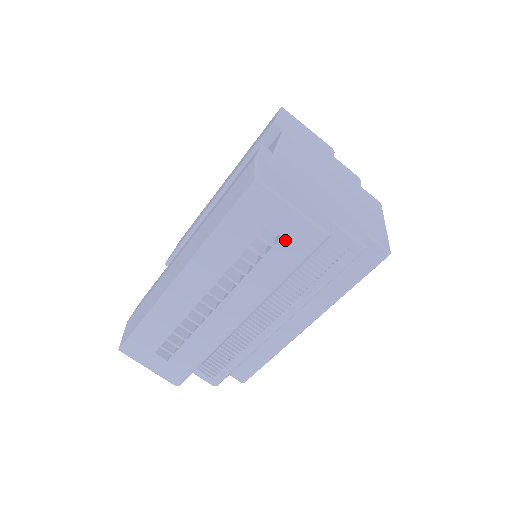
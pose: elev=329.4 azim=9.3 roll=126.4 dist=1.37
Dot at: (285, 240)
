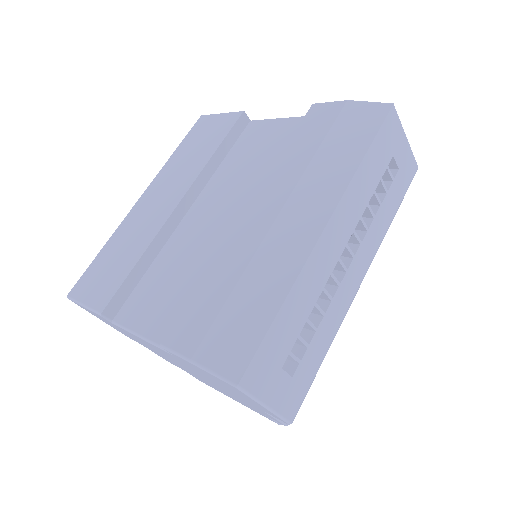
Dot at: (400, 173)
